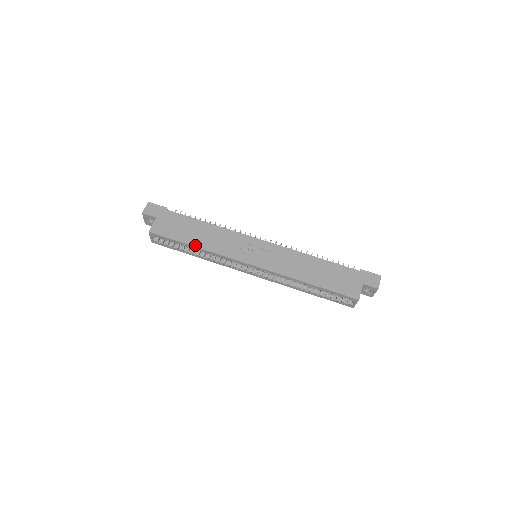
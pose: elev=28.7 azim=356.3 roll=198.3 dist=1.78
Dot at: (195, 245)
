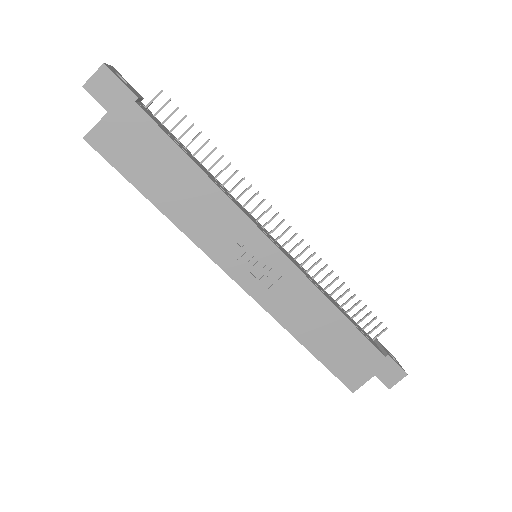
Dot at: (160, 207)
